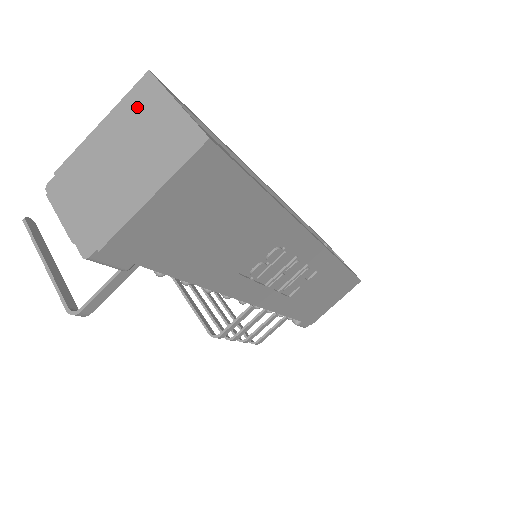
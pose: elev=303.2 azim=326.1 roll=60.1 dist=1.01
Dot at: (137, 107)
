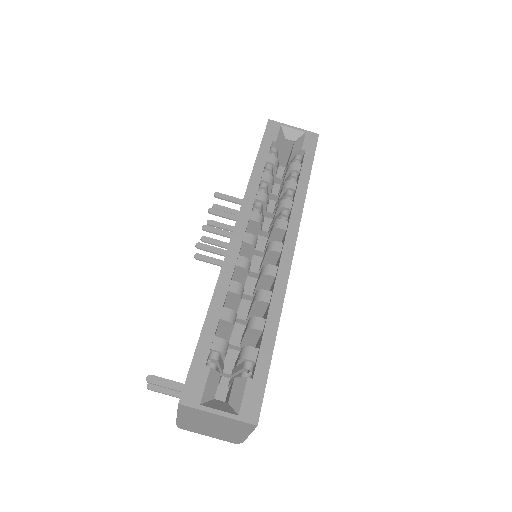
Dot at: (193, 414)
